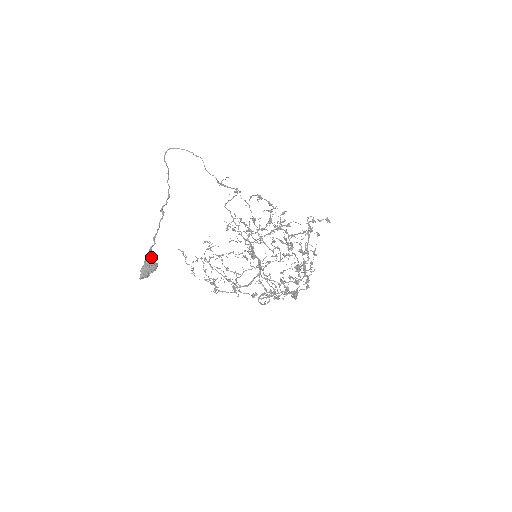
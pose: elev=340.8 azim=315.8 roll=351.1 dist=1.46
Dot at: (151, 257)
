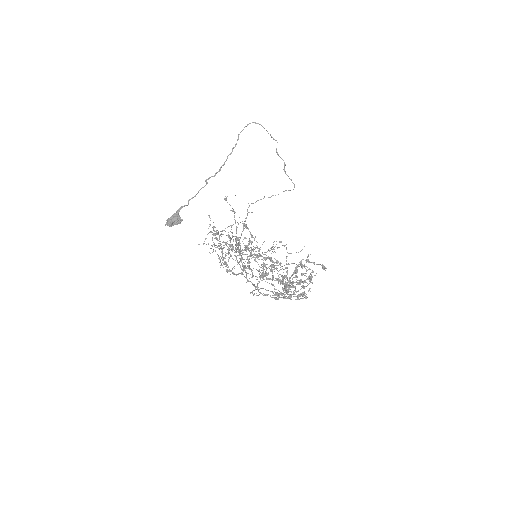
Dot at: (178, 214)
